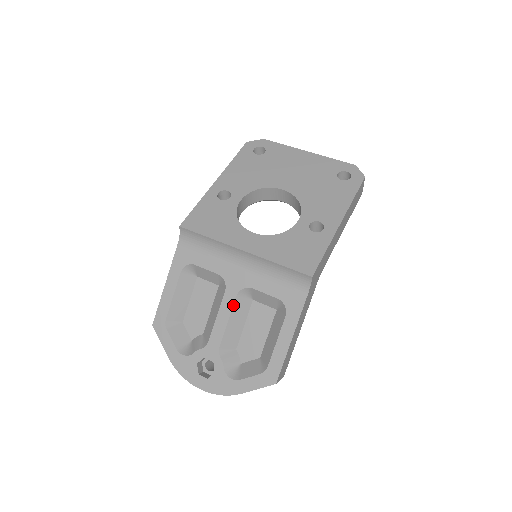
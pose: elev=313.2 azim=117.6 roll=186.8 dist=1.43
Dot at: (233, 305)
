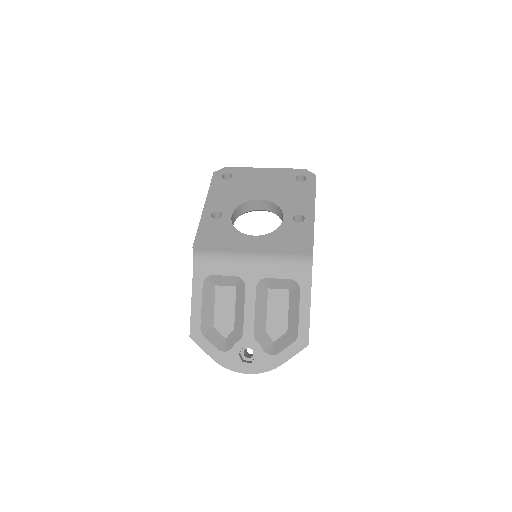
Dot at: (255, 296)
